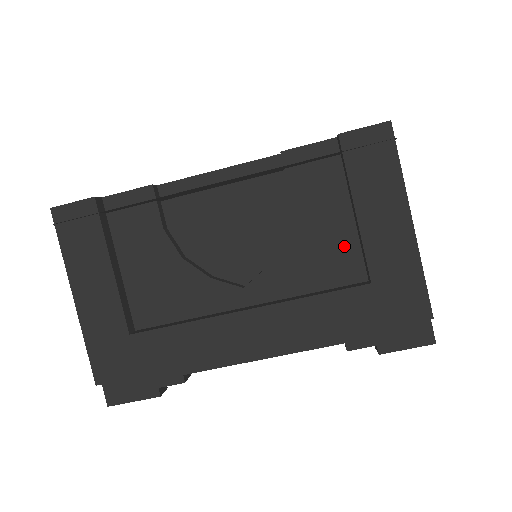
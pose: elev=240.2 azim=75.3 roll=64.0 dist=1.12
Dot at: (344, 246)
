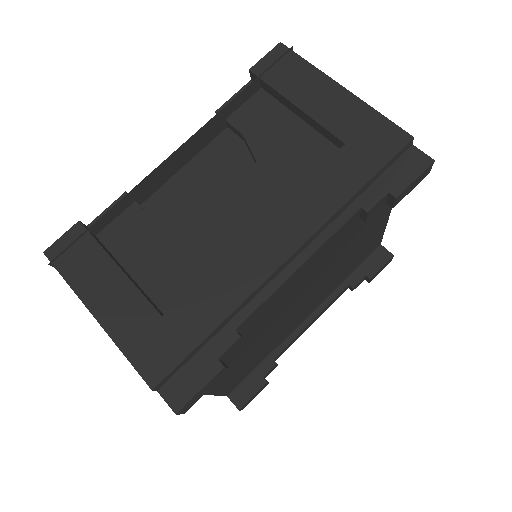
Dot at: (307, 141)
